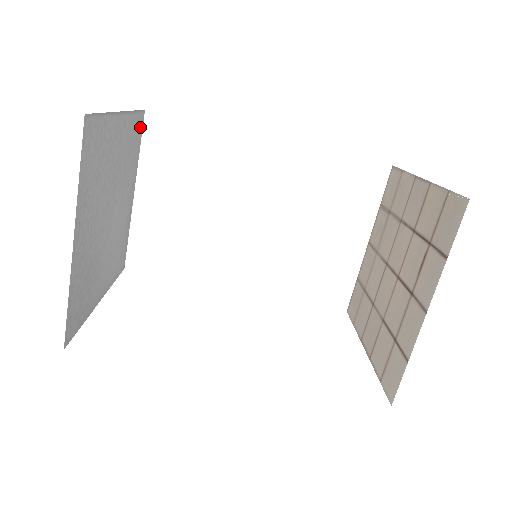
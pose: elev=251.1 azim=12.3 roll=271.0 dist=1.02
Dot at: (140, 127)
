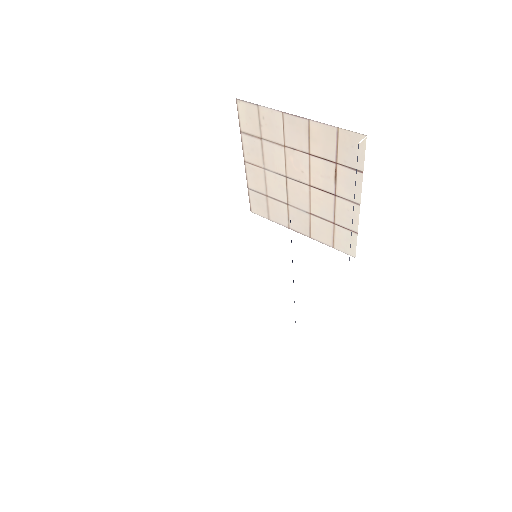
Dot at: occluded
